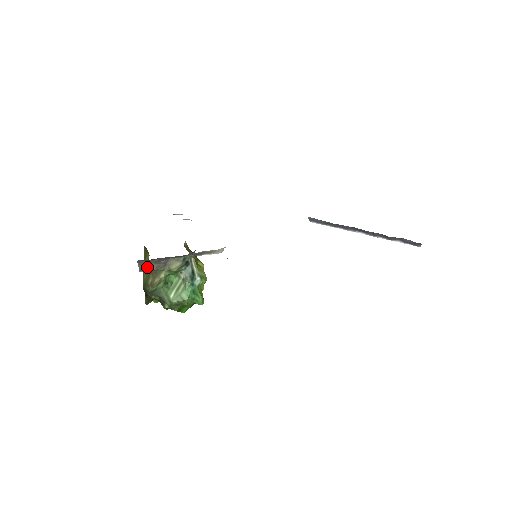
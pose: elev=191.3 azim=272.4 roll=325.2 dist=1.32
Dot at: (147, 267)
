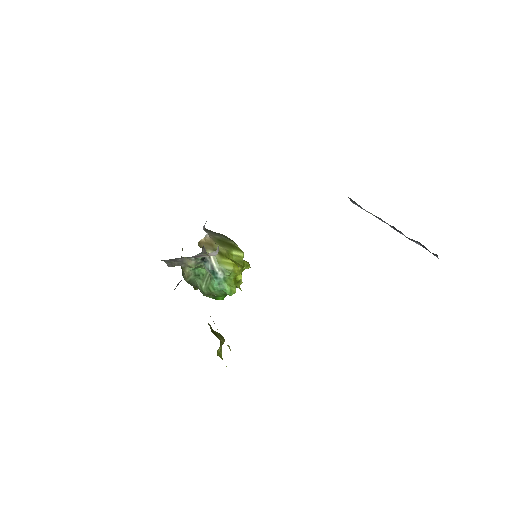
Dot at: (172, 264)
